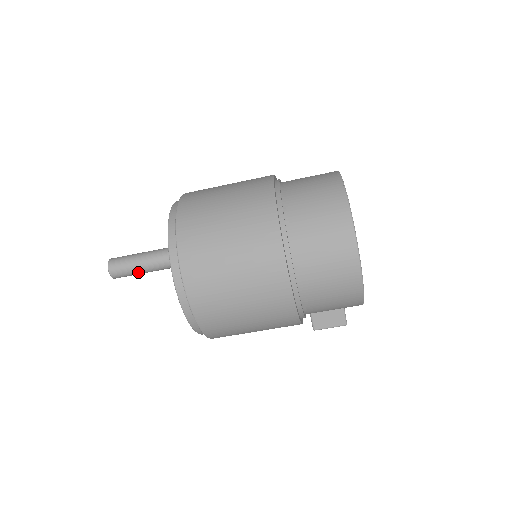
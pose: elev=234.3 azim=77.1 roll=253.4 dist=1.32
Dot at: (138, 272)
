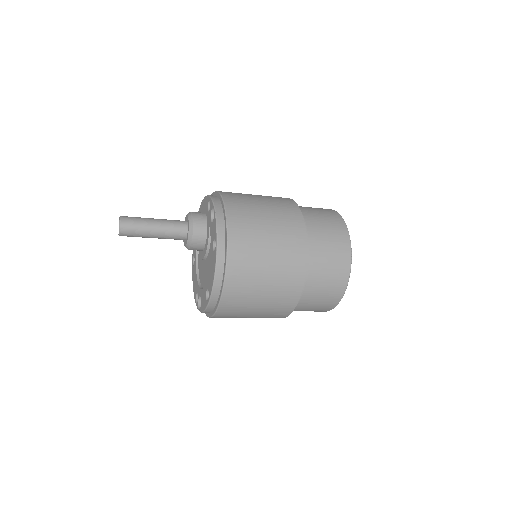
Dot at: (147, 237)
